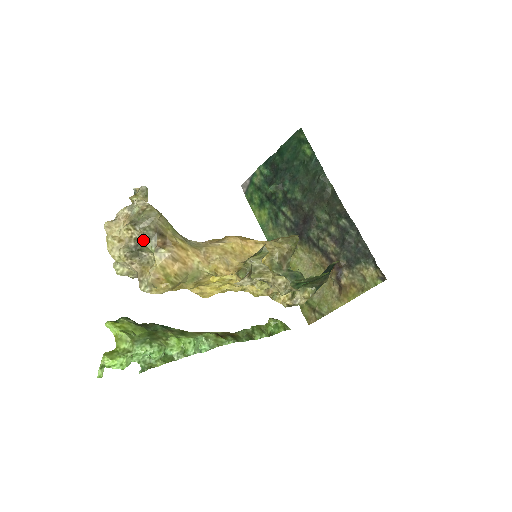
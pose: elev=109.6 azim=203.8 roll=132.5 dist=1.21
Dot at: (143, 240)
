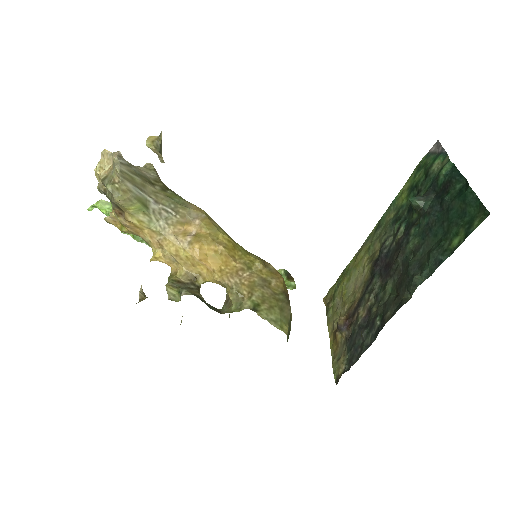
Dot at: (108, 197)
